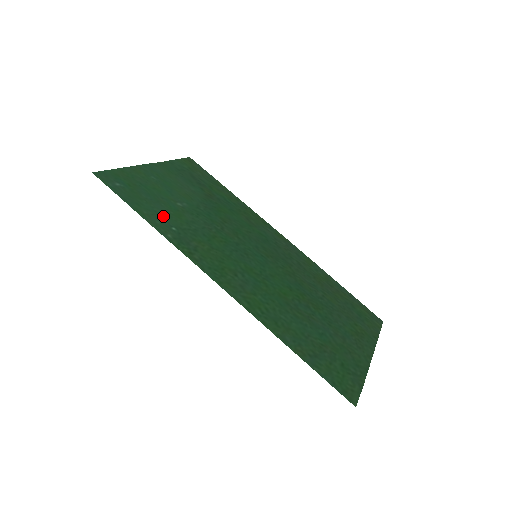
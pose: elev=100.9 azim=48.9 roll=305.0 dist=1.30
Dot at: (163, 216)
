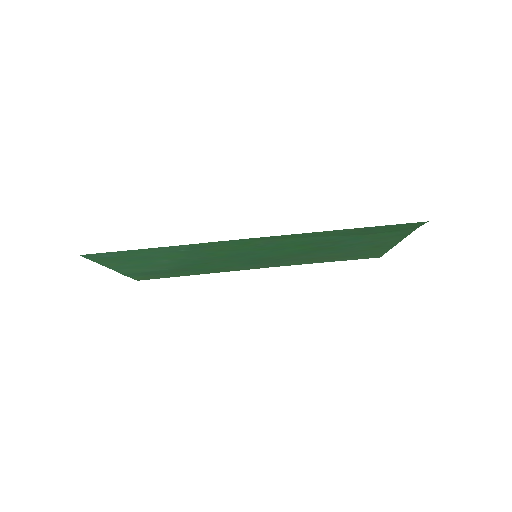
Dot at: (164, 253)
